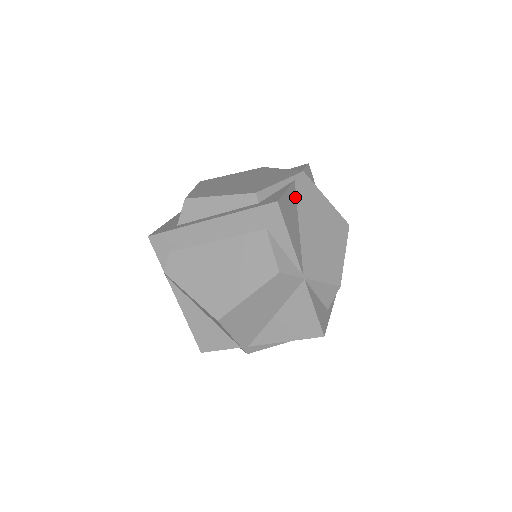
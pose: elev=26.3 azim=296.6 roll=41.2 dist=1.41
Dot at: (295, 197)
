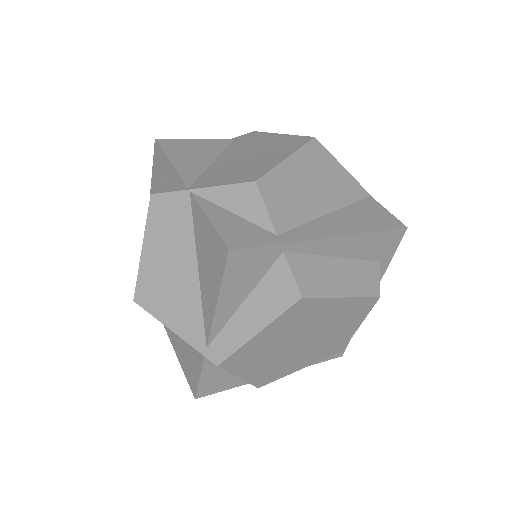
Dot at: (224, 147)
